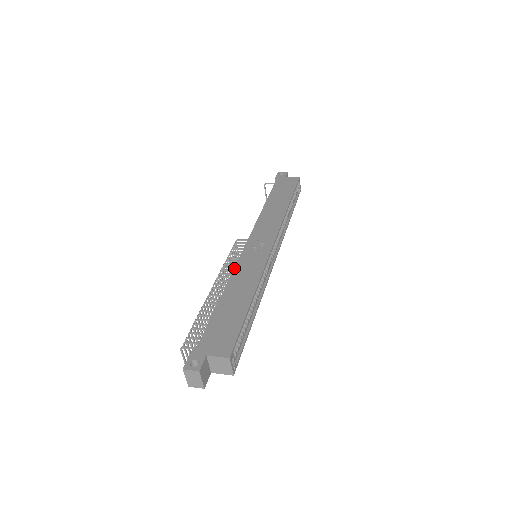
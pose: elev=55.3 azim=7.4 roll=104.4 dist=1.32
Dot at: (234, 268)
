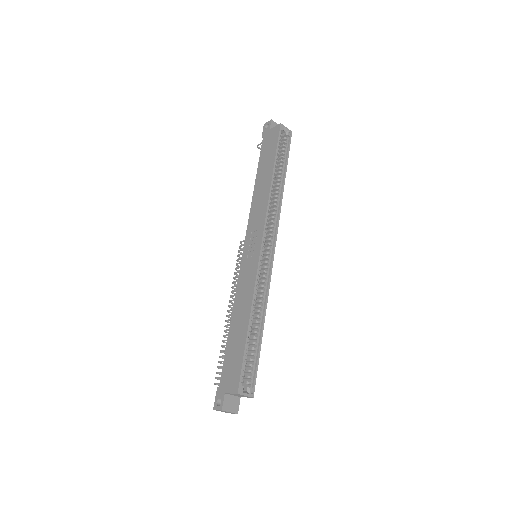
Dot at: occluded
